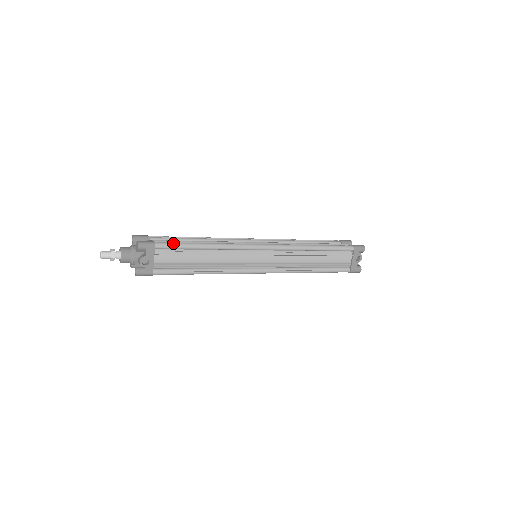
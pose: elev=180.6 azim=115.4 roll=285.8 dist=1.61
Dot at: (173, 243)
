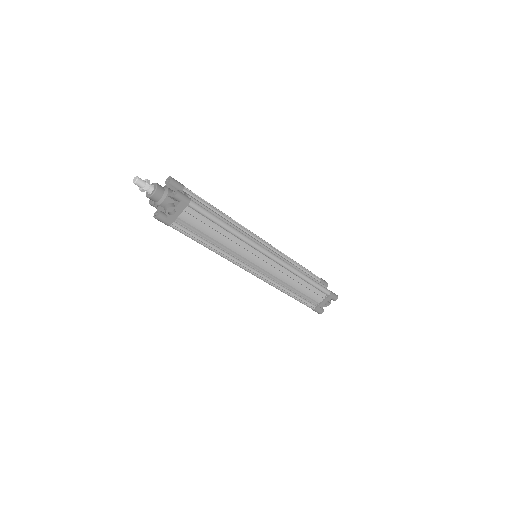
Dot at: (205, 209)
